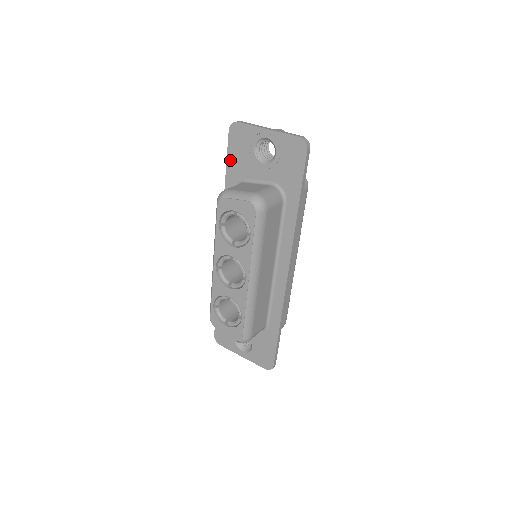
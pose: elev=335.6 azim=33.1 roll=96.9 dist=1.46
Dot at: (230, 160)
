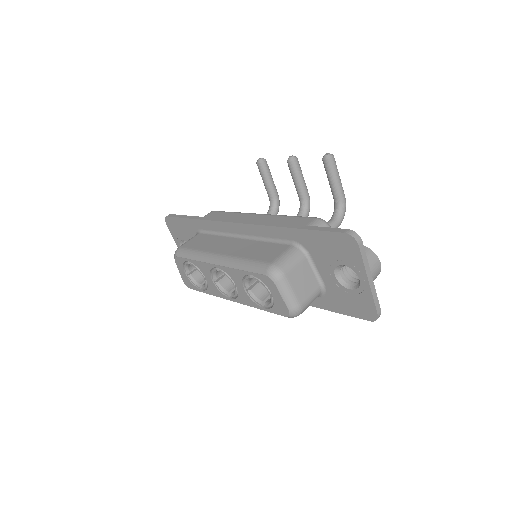
Dot at: (316, 235)
